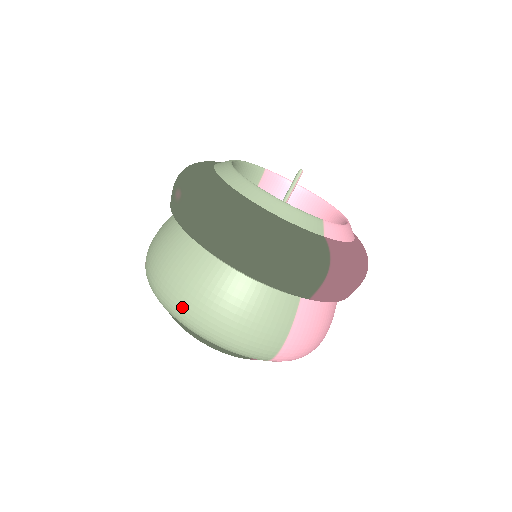
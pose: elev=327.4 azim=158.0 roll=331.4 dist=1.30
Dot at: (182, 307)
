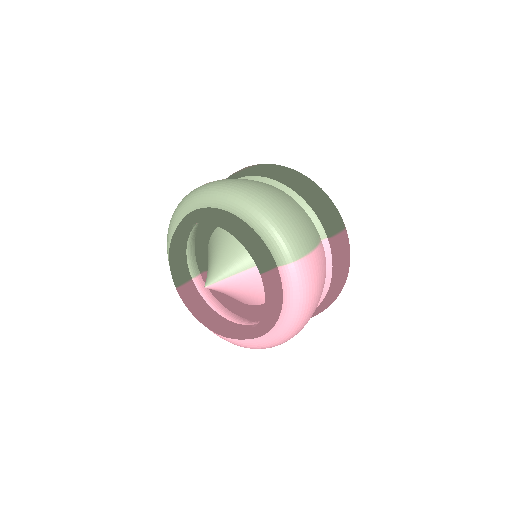
Dot at: (247, 187)
